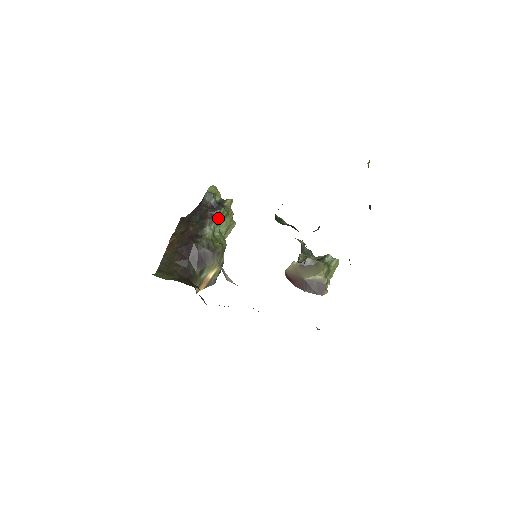
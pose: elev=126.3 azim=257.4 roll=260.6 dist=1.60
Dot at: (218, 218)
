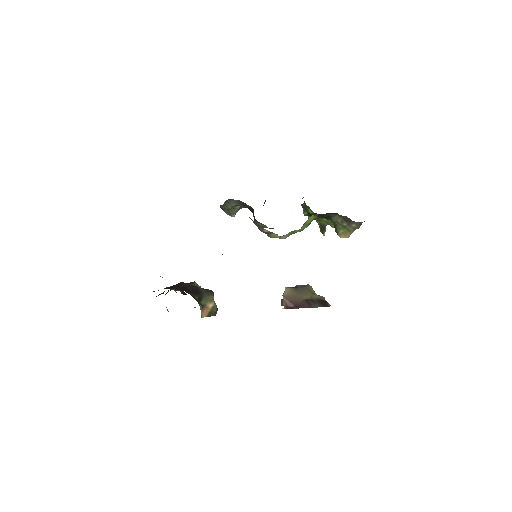
Dot at: occluded
